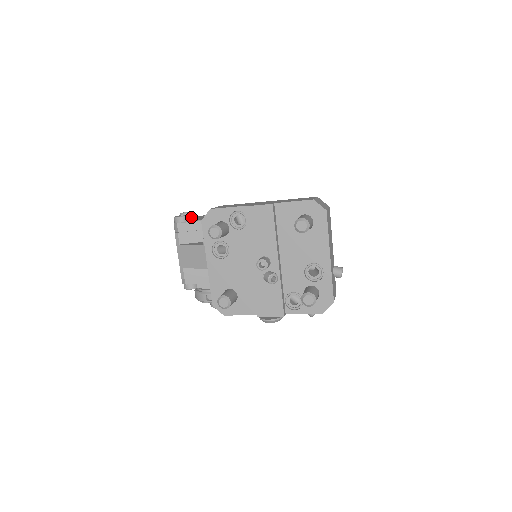
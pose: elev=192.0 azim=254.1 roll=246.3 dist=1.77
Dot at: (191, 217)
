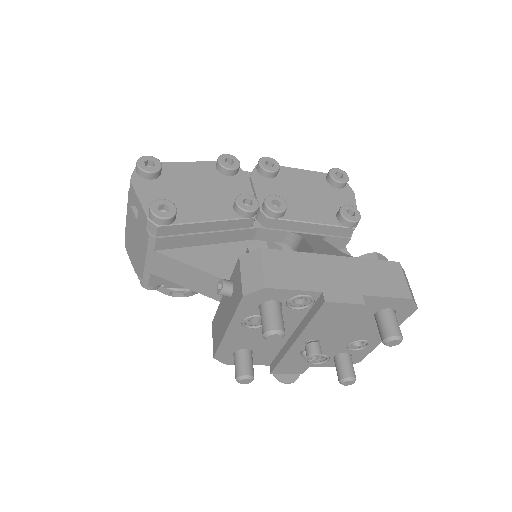
Dot at: (158, 176)
